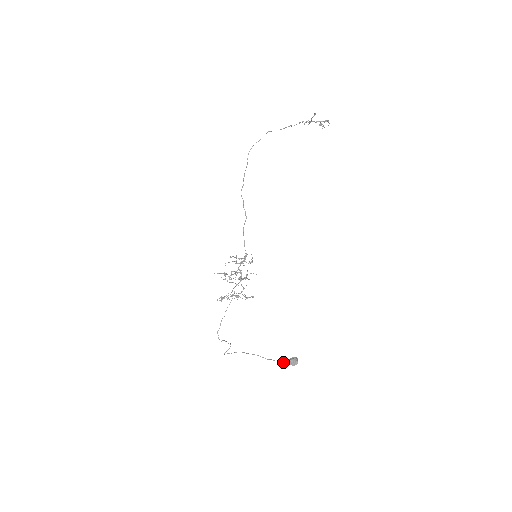
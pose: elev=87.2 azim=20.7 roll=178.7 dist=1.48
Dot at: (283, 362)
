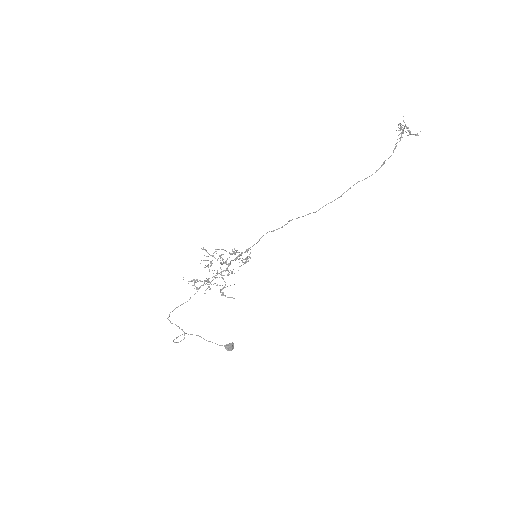
Dot at: (220, 345)
